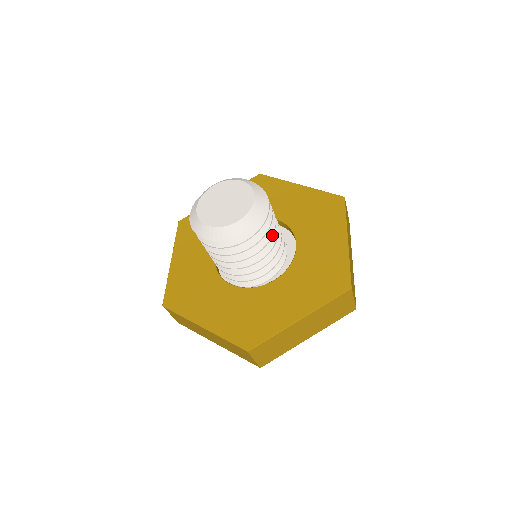
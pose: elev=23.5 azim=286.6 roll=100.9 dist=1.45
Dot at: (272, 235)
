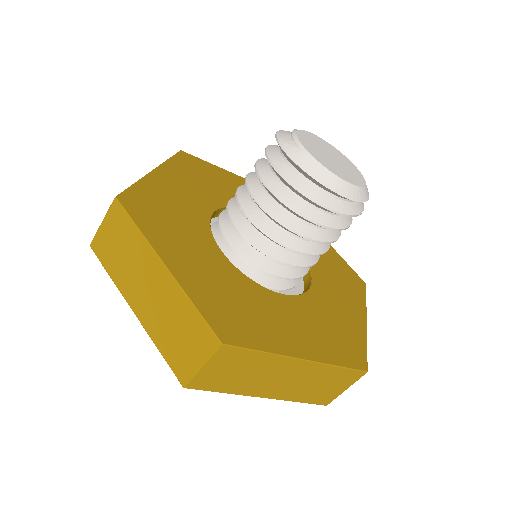
Dot at: (336, 240)
